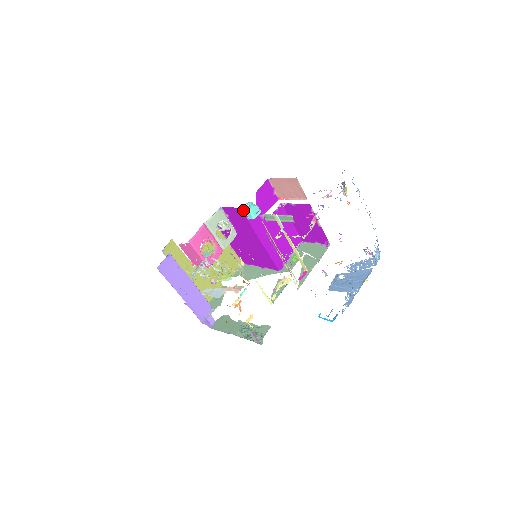
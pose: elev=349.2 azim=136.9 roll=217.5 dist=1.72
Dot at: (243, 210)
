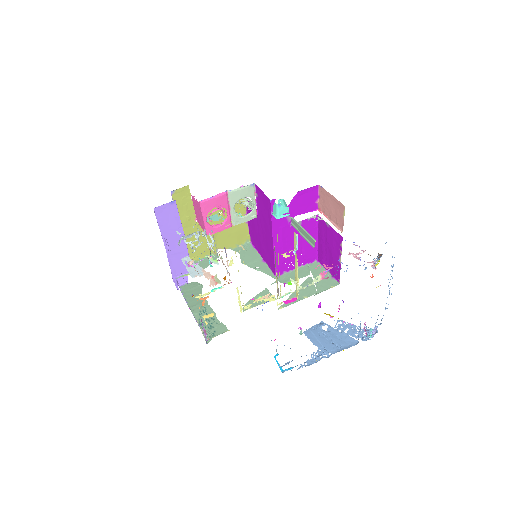
Dot at: (272, 203)
